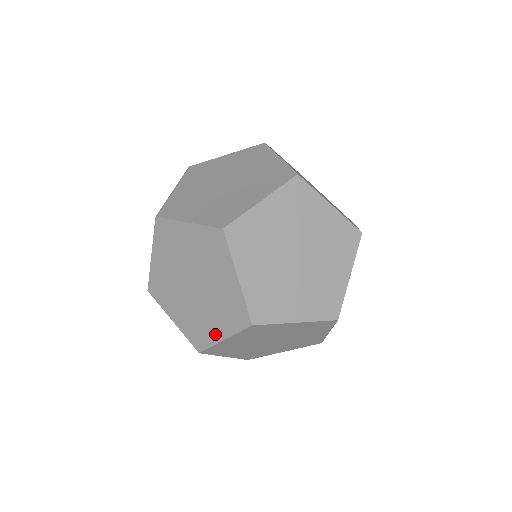
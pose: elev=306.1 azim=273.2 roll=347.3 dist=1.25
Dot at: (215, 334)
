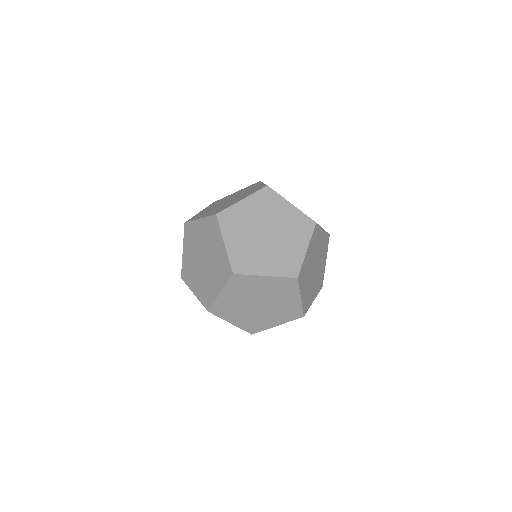
Dot at: (271, 324)
